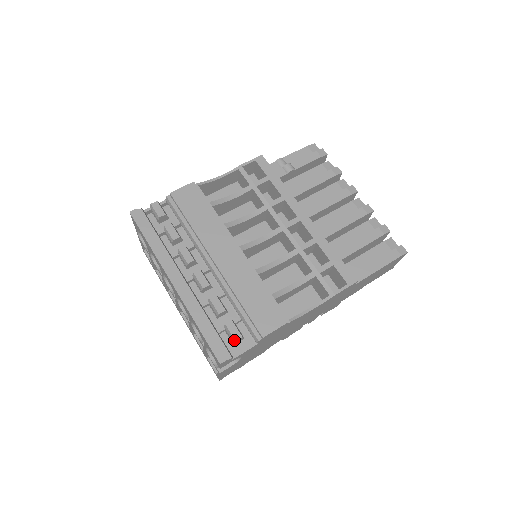
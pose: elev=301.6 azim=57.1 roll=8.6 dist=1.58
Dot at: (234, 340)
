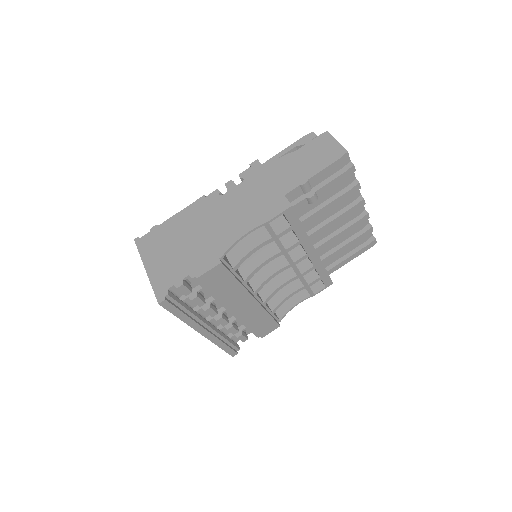
Dot at: occluded
